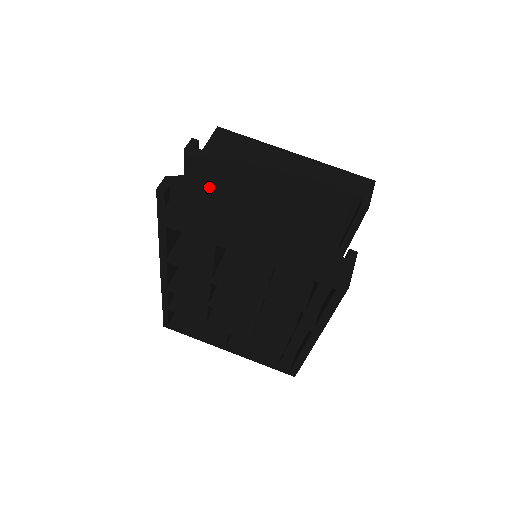
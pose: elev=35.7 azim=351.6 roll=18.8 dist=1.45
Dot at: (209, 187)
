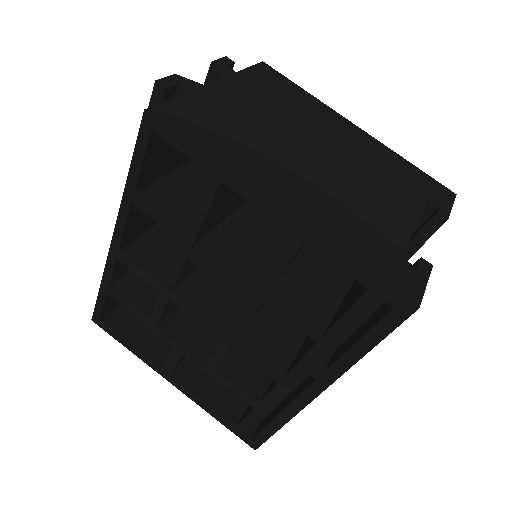
Dot at: (233, 110)
